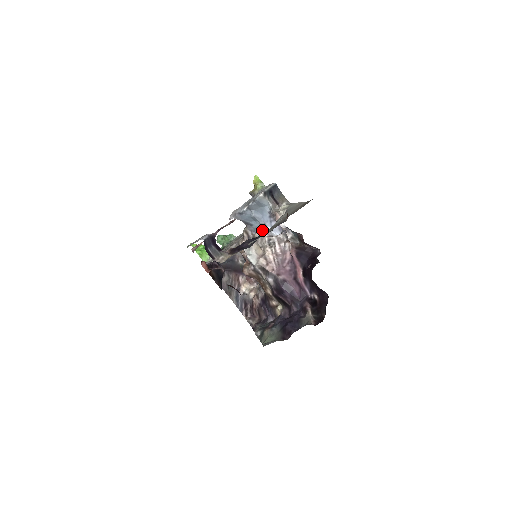
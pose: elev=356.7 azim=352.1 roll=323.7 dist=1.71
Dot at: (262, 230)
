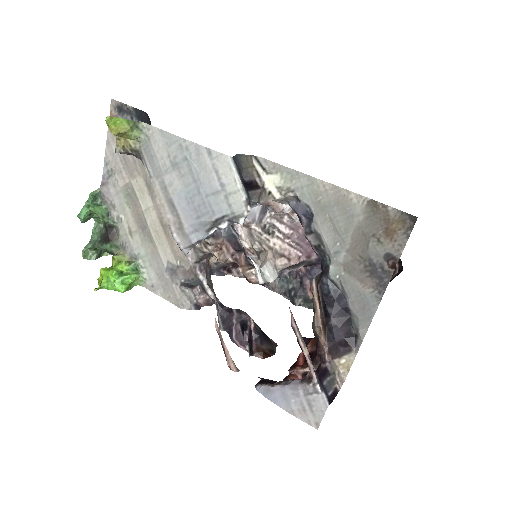
Dot at: (243, 225)
